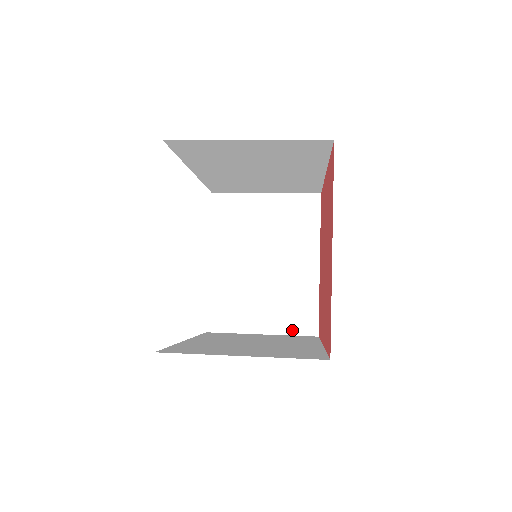
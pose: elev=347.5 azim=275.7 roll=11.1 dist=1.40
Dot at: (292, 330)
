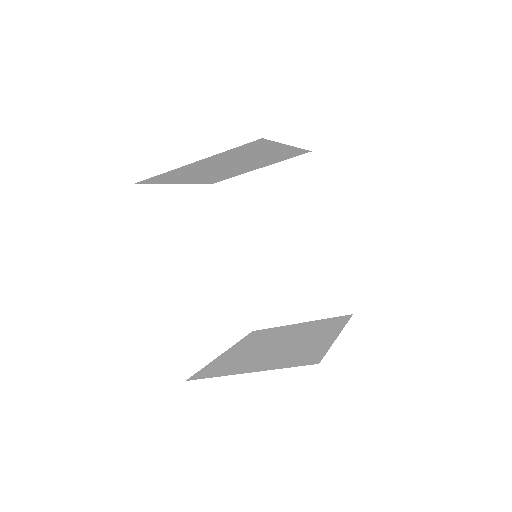
Dot at: (287, 365)
